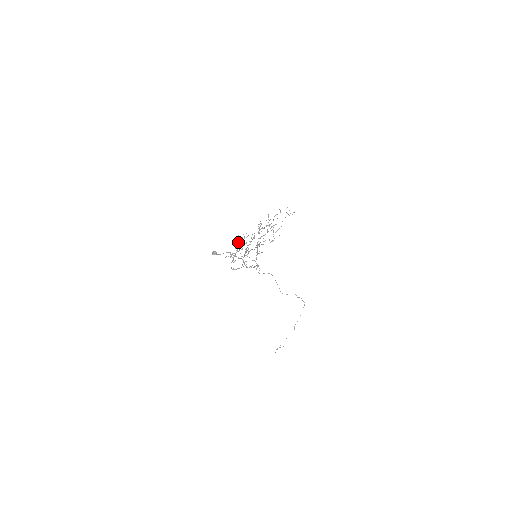
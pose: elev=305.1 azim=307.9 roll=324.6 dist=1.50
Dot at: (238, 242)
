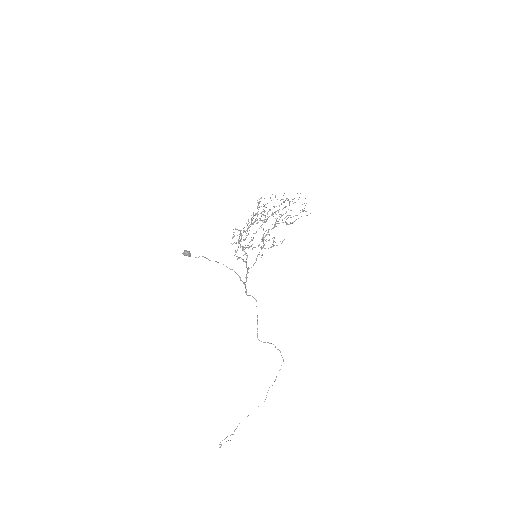
Dot at: occluded
